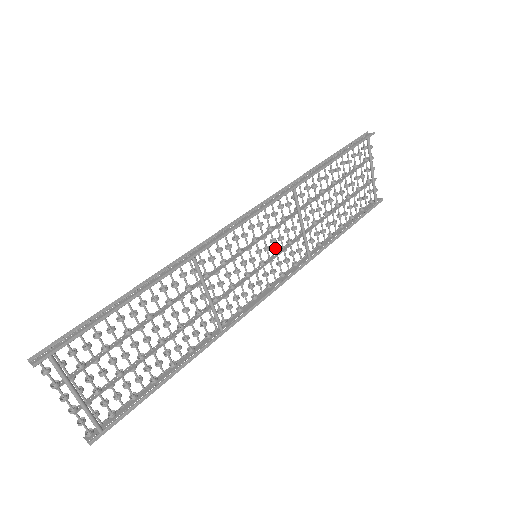
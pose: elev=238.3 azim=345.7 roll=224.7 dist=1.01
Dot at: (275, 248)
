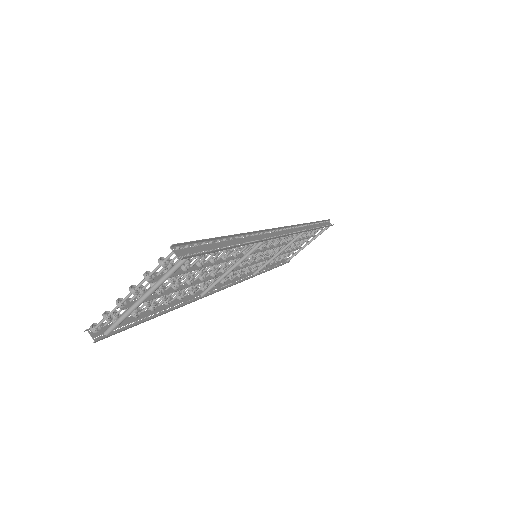
Dot at: occluded
